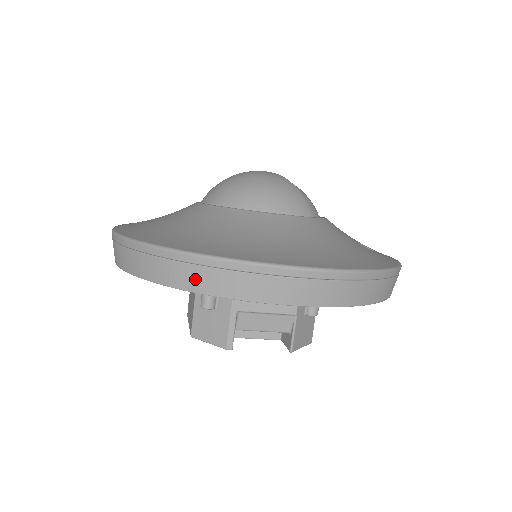
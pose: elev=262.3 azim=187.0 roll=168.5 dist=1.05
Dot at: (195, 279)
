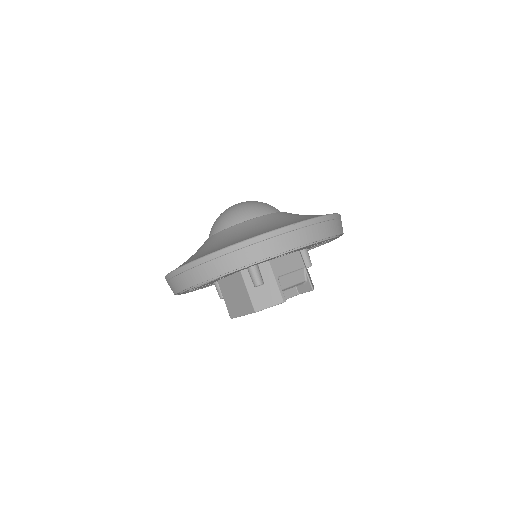
Dot at: (267, 249)
